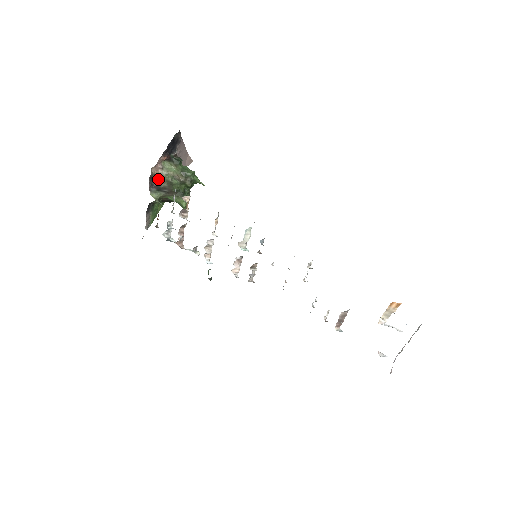
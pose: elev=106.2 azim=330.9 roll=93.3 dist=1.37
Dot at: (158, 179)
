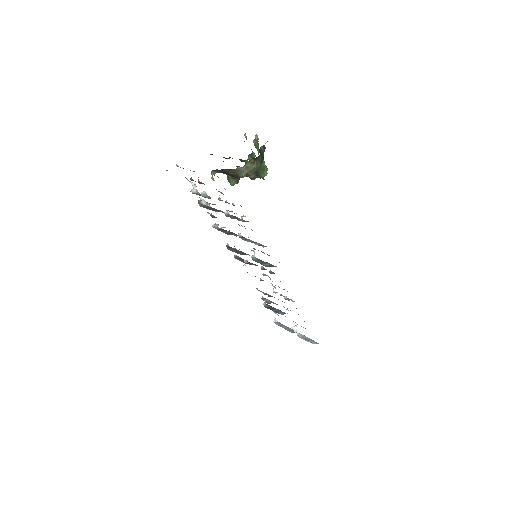
Dot at: (231, 170)
